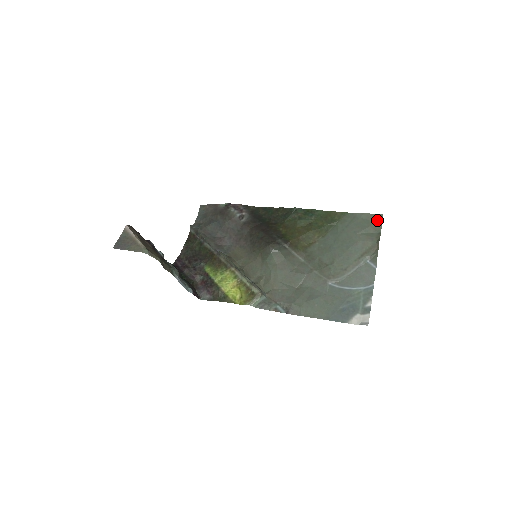
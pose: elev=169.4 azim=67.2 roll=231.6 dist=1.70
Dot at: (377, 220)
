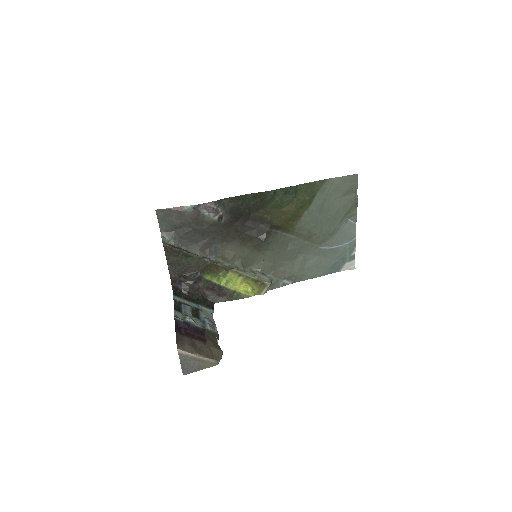
Dot at: (353, 181)
